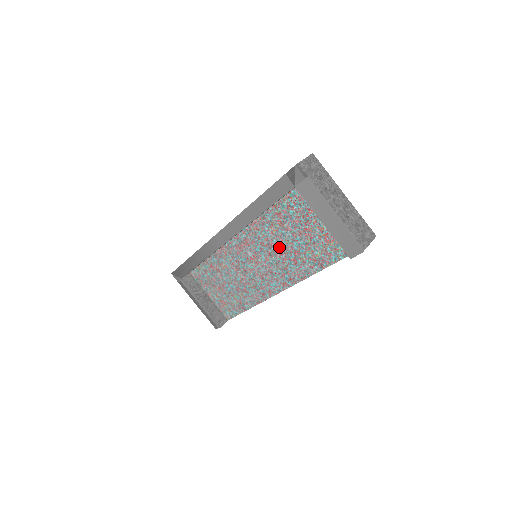
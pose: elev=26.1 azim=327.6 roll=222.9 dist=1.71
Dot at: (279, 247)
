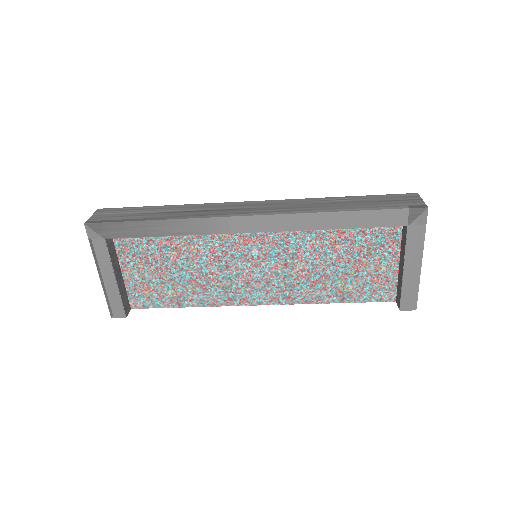
Dot at: (307, 263)
